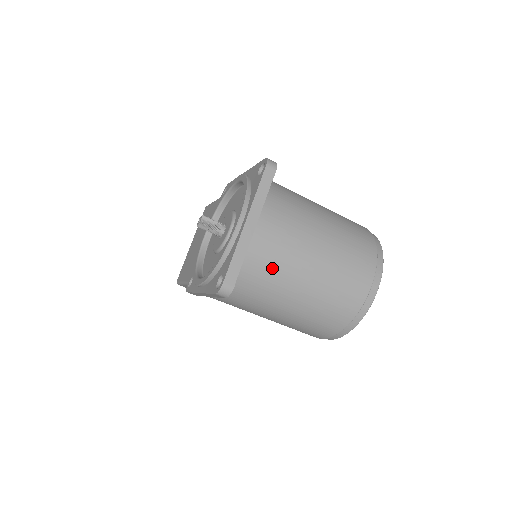
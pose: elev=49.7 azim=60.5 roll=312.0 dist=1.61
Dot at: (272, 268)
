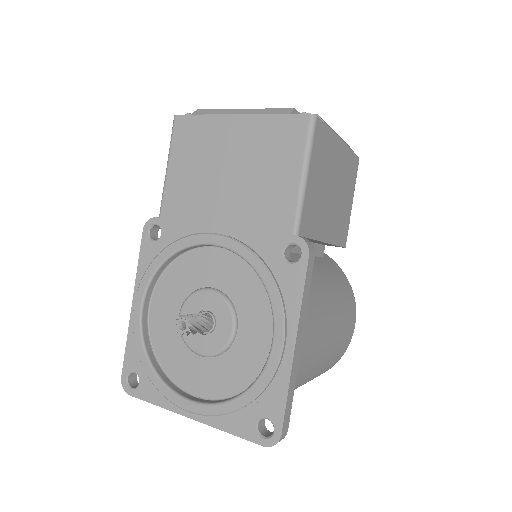
Dot at: occluded
